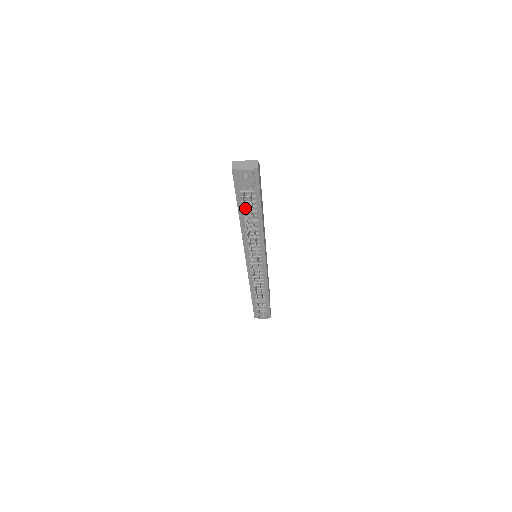
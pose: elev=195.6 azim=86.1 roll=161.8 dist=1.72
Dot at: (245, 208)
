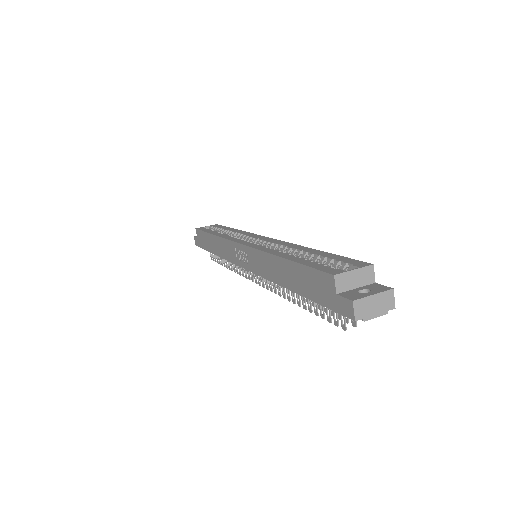
Dot at: (323, 308)
